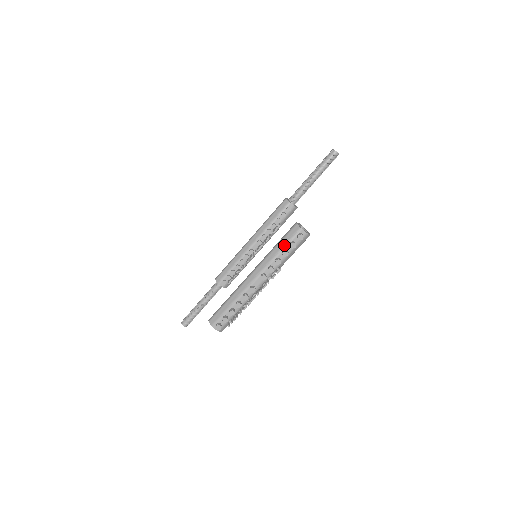
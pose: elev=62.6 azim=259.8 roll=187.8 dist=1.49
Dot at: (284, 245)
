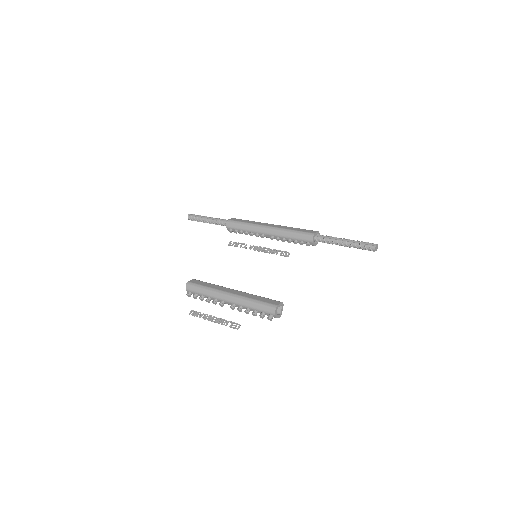
Dot at: (258, 309)
